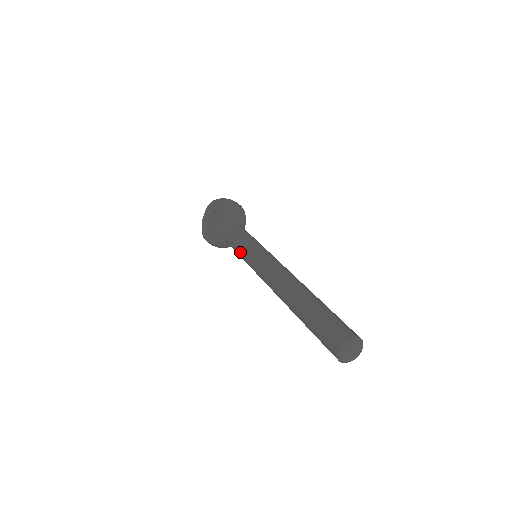
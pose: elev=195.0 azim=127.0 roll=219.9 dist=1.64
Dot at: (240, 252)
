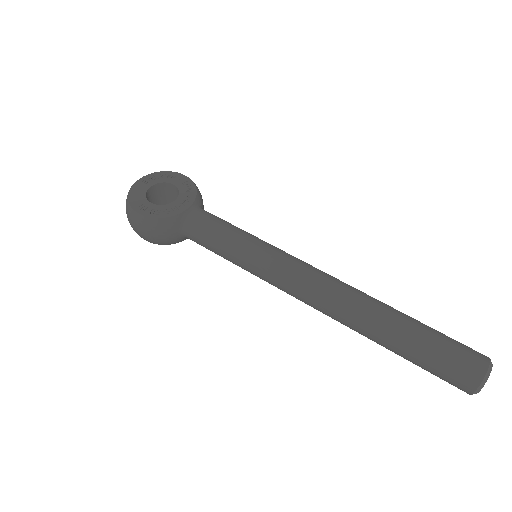
Dot at: (238, 241)
